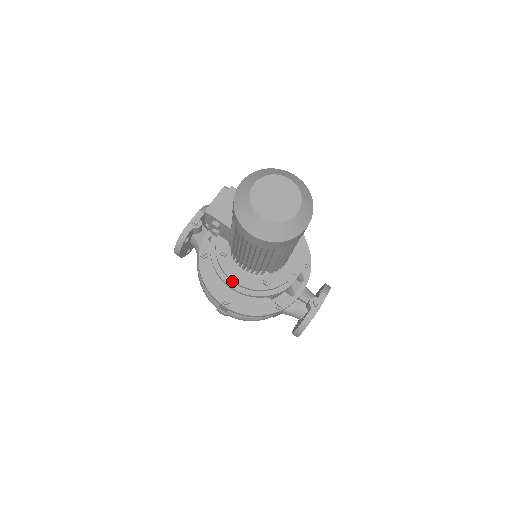
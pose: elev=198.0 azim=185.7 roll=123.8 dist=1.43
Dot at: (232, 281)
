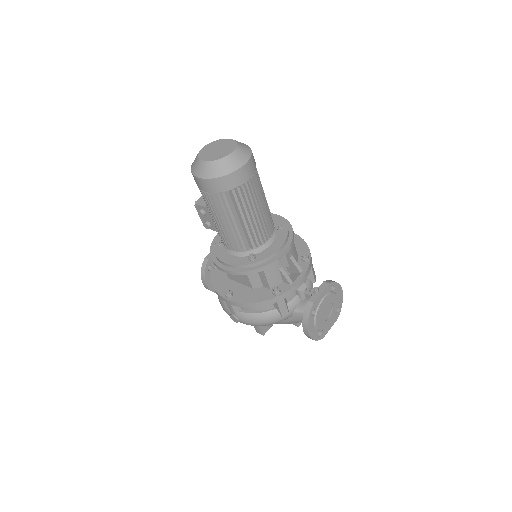
Dot at: (224, 264)
